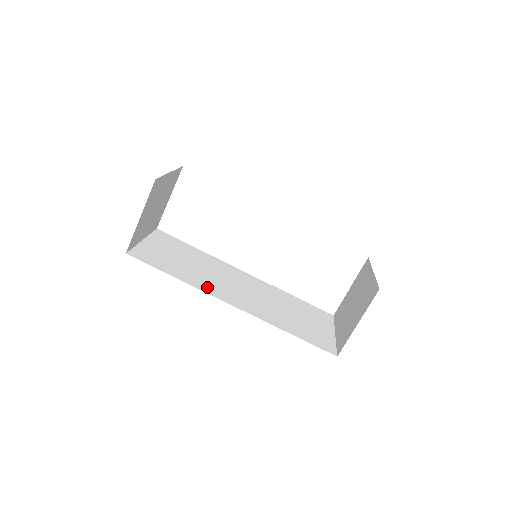
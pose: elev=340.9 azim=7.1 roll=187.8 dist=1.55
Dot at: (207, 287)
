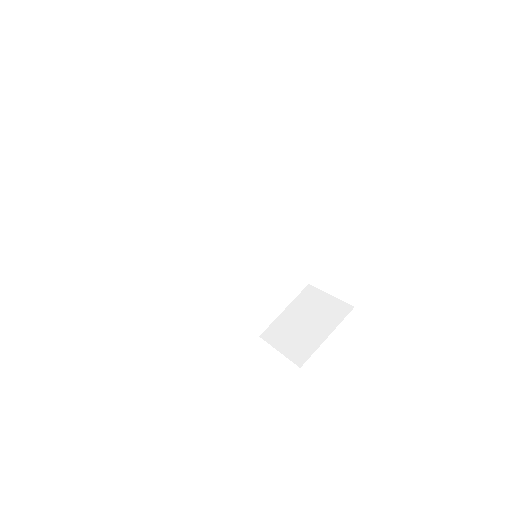
Dot at: (198, 248)
